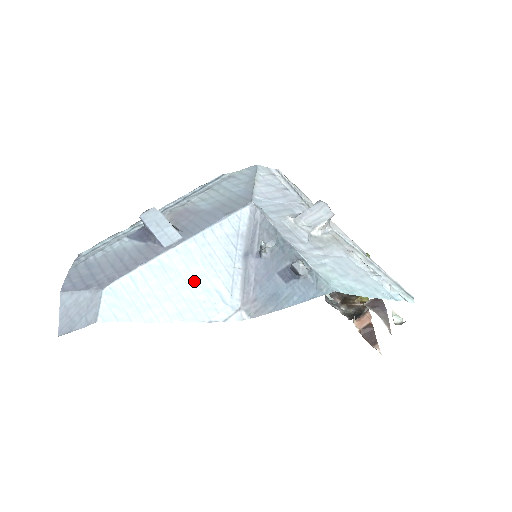
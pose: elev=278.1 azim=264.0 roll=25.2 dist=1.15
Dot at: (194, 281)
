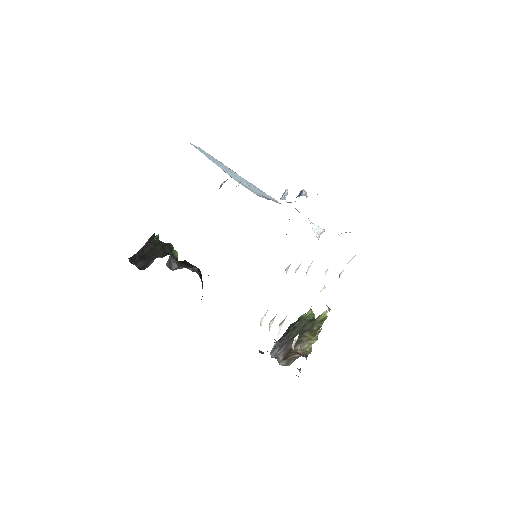
Dot at: (240, 180)
